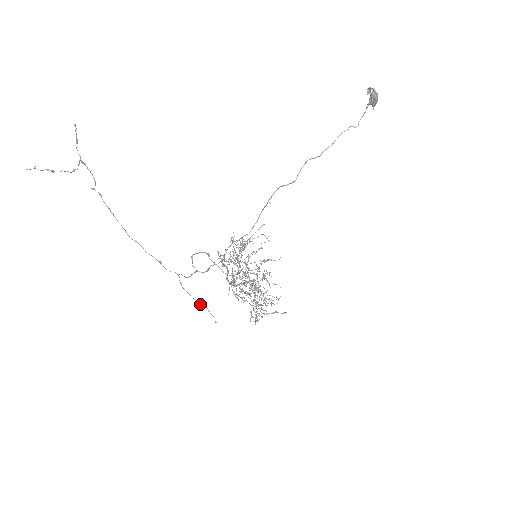
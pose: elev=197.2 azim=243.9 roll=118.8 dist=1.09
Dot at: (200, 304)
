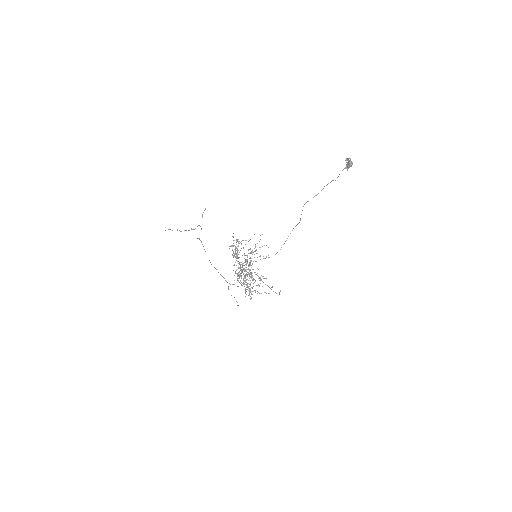
Dot at: occluded
